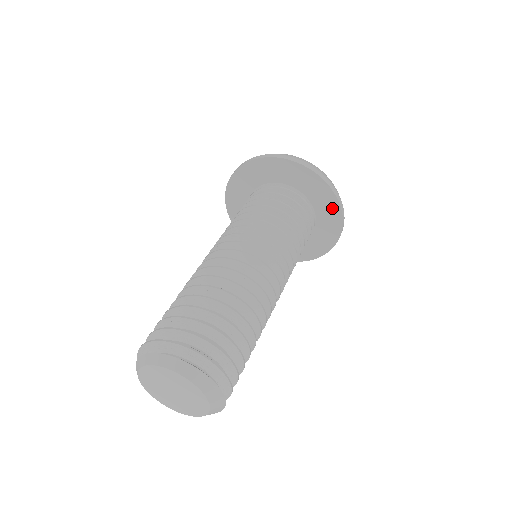
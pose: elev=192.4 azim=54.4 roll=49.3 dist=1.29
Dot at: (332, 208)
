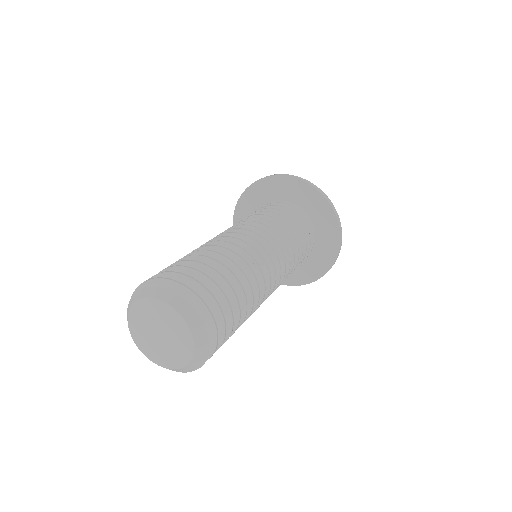
Dot at: (332, 243)
